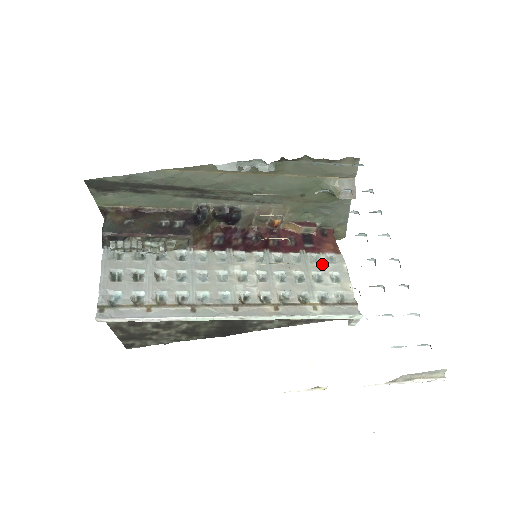
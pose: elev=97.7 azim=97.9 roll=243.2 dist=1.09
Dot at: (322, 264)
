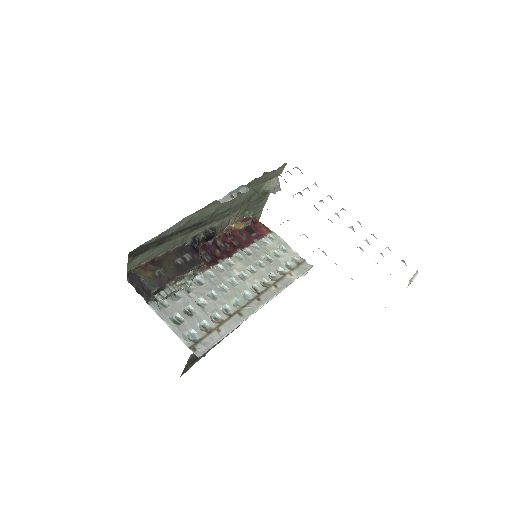
Dot at: (271, 244)
